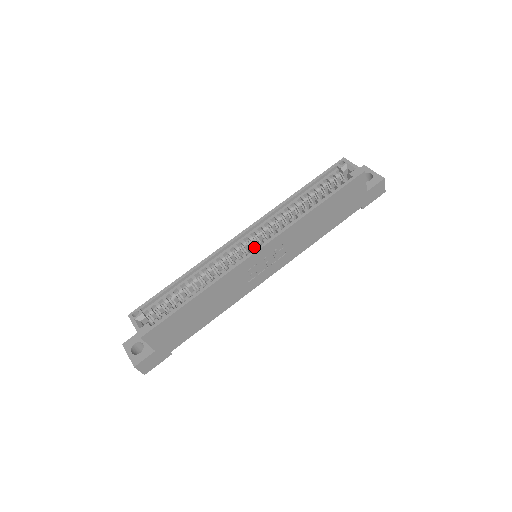
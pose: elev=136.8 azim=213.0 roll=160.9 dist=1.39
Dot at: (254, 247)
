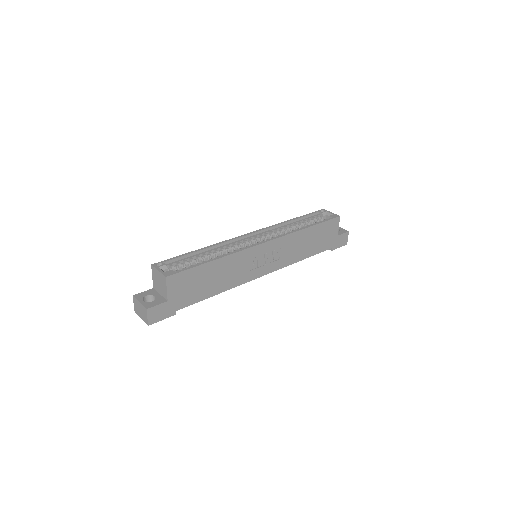
Dot at: occluded
